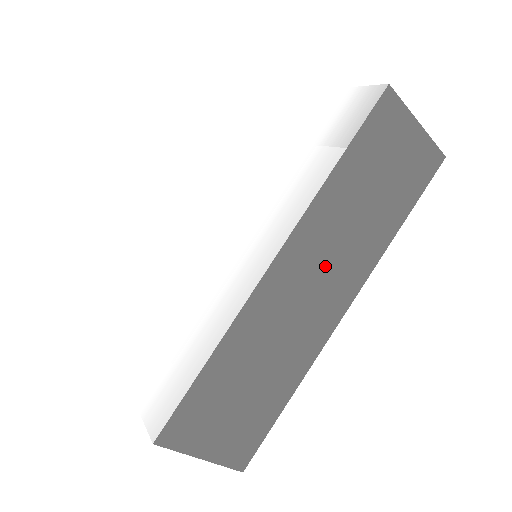
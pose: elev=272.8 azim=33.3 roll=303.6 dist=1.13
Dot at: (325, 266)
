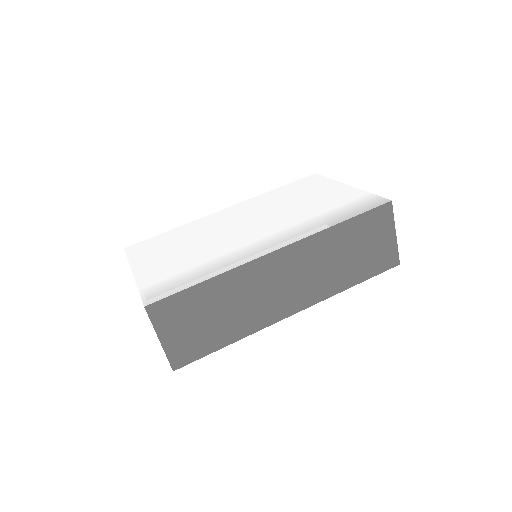
Dot at: (301, 276)
